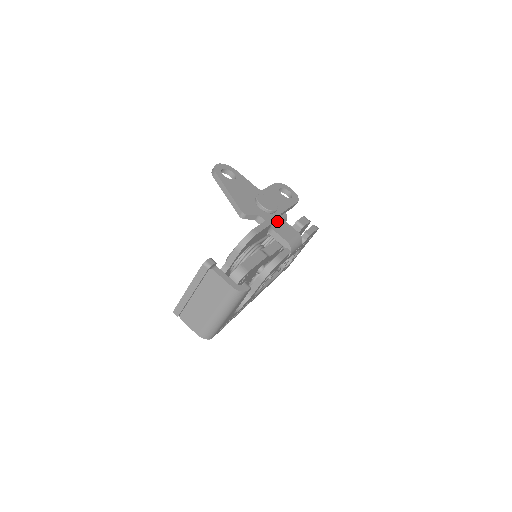
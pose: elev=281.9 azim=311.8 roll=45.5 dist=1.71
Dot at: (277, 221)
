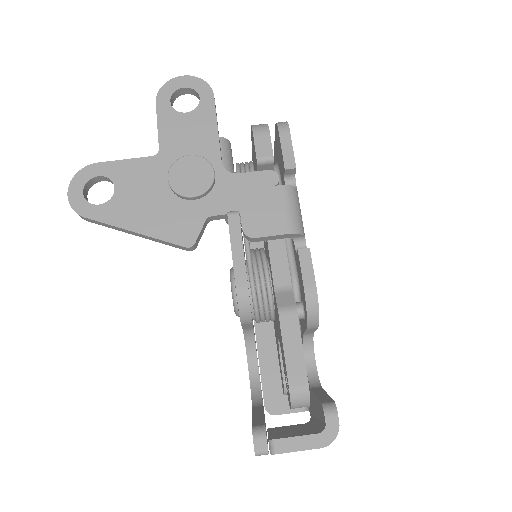
Dot at: (240, 209)
